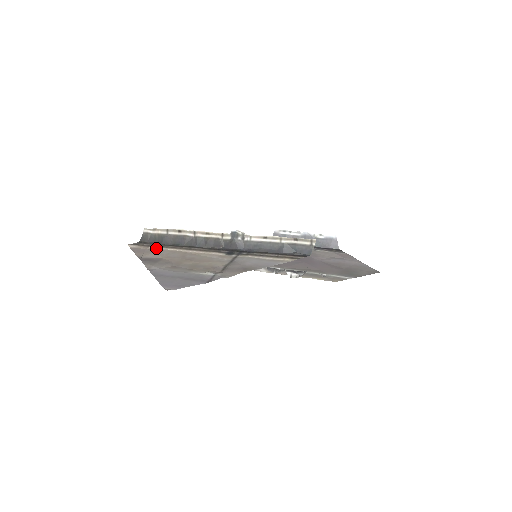
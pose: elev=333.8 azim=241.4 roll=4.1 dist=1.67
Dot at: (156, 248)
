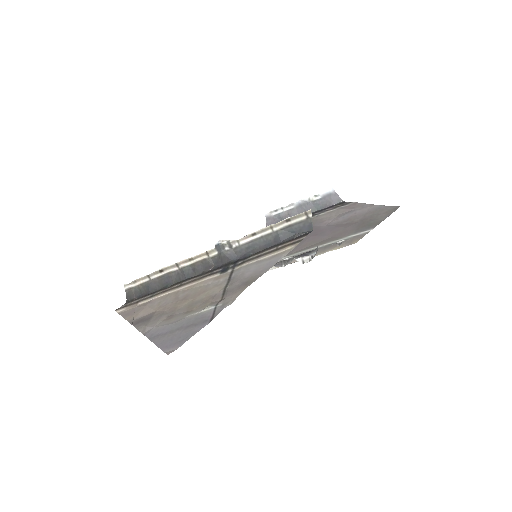
Dot at: (145, 301)
